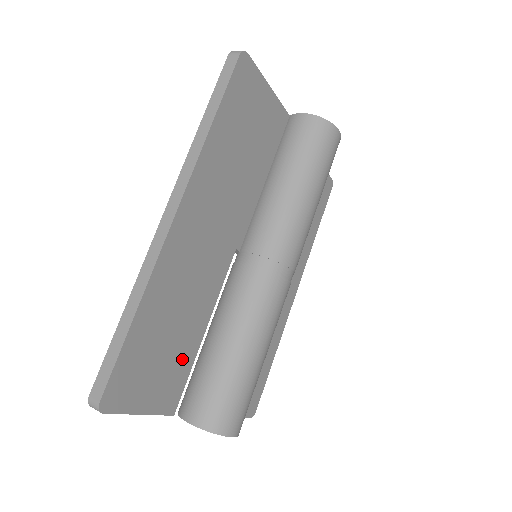
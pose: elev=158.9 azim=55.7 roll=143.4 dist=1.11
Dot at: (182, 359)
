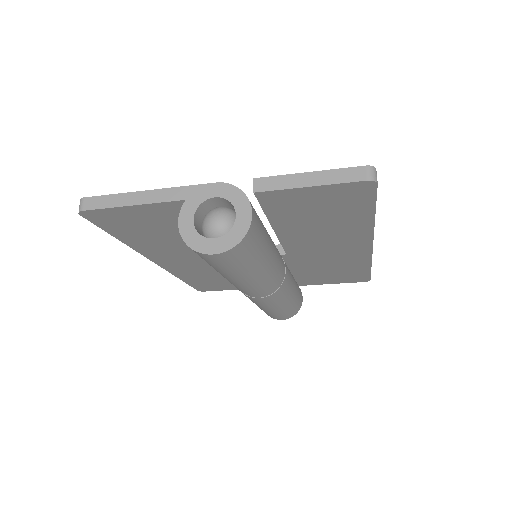
Dot at: occluded
